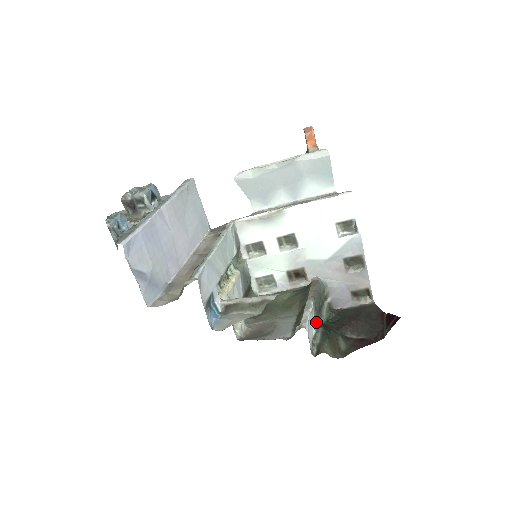
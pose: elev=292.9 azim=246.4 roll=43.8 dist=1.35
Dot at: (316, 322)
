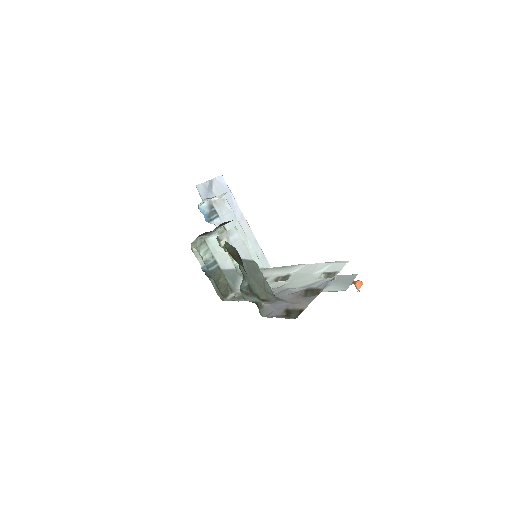
Dot at: occluded
